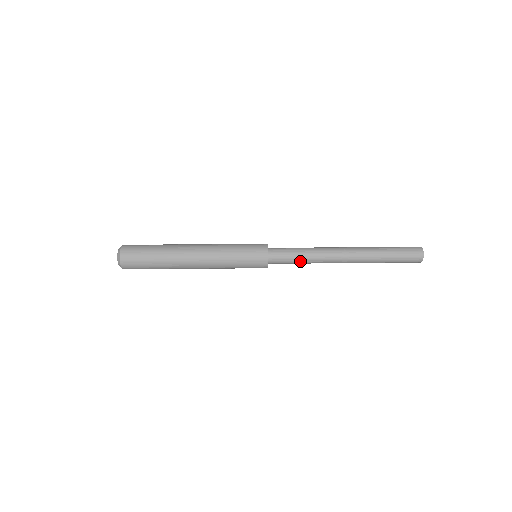
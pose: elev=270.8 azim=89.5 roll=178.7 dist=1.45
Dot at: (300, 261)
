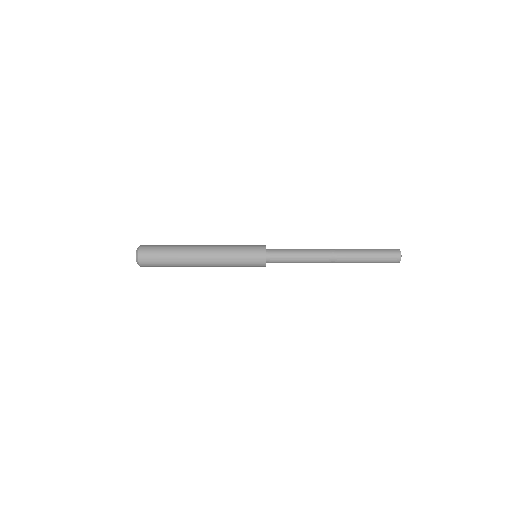
Dot at: occluded
